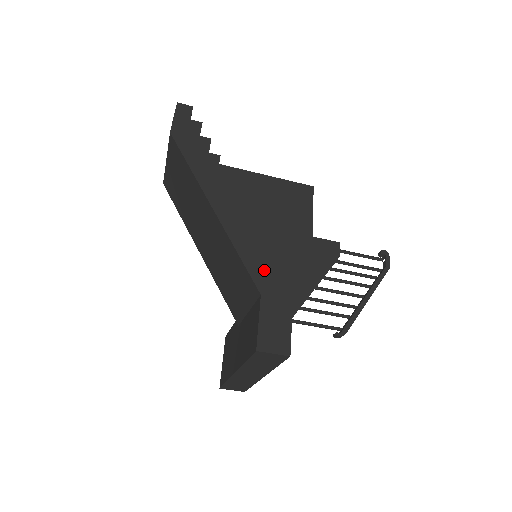
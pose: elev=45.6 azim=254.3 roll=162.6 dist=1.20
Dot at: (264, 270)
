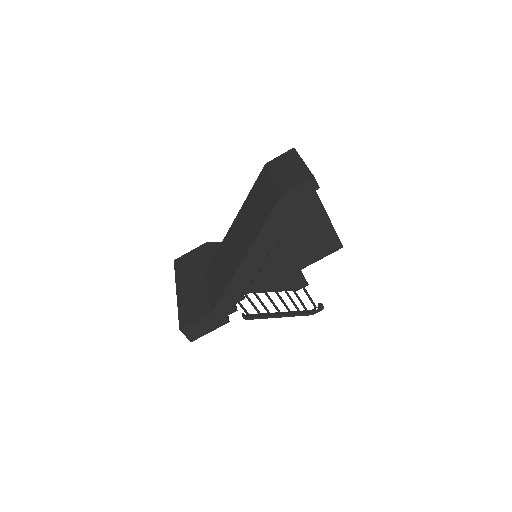
Dot at: (228, 305)
